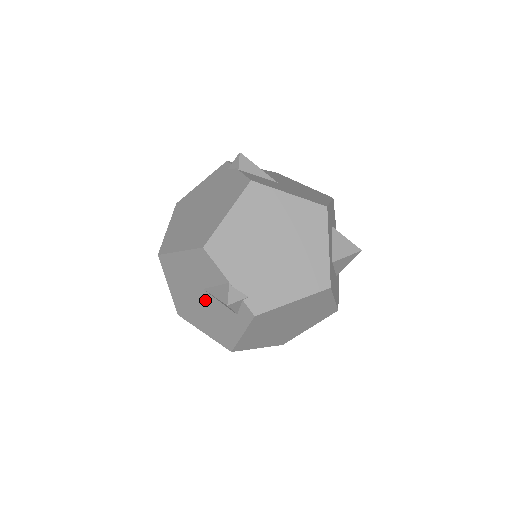
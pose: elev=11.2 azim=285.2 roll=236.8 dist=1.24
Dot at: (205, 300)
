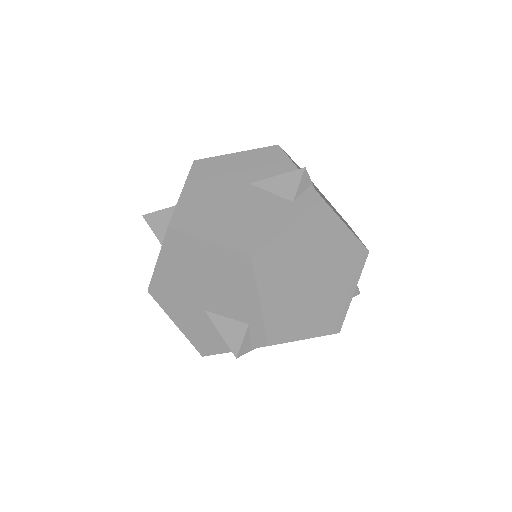
Dot at: (244, 195)
